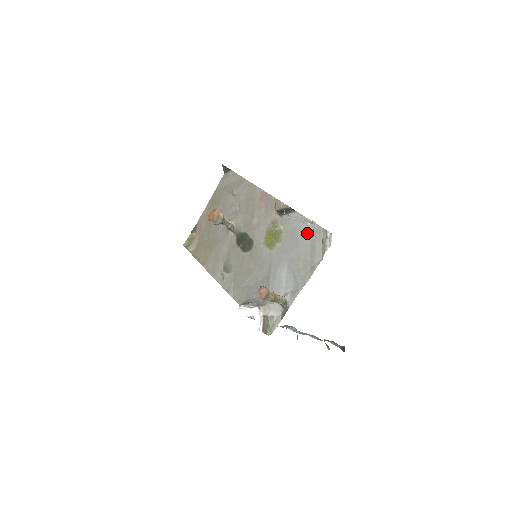
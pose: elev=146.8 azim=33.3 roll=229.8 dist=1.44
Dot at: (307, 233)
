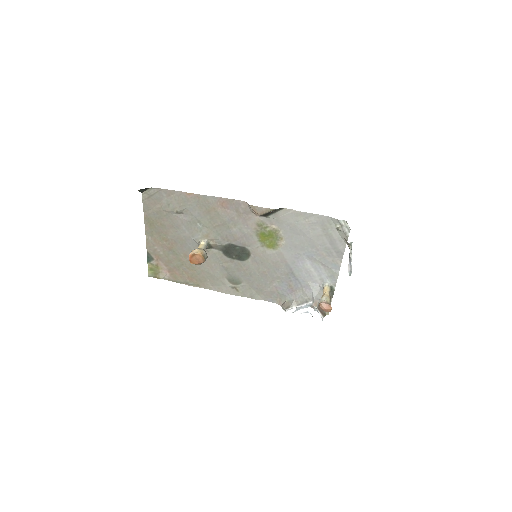
Dot at: (312, 225)
